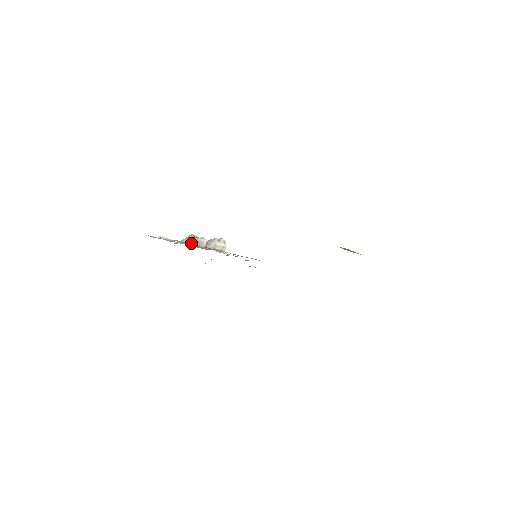
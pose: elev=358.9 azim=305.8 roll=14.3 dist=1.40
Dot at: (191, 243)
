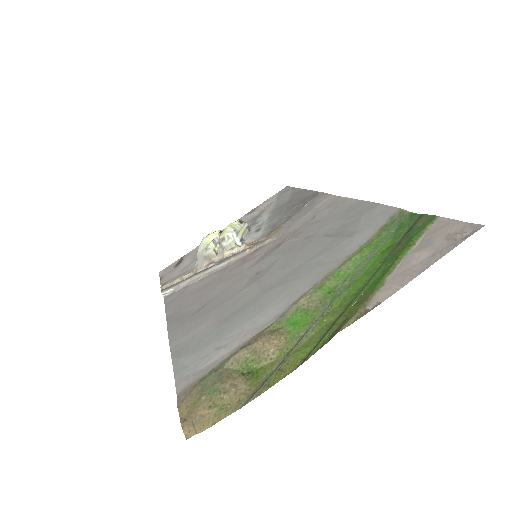
Dot at: (201, 262)
